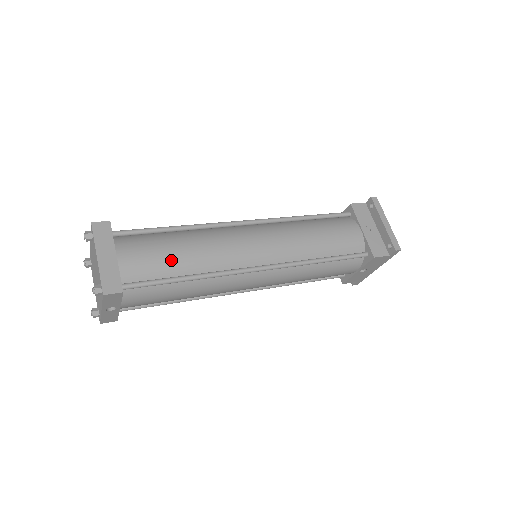
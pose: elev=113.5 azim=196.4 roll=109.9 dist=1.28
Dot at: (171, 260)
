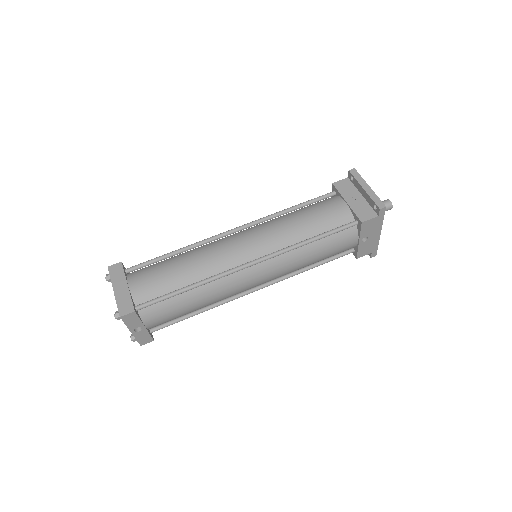
Dot at: (172, 277)
